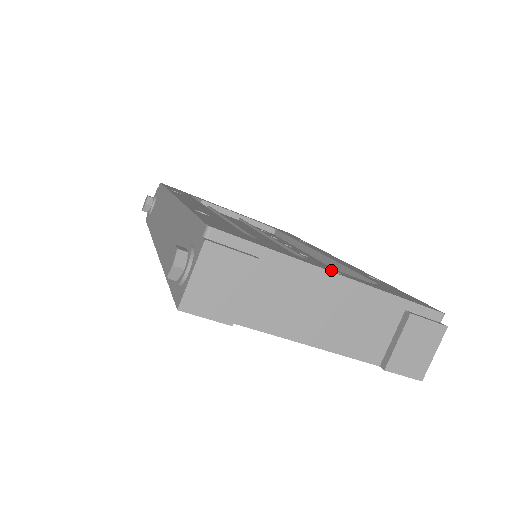
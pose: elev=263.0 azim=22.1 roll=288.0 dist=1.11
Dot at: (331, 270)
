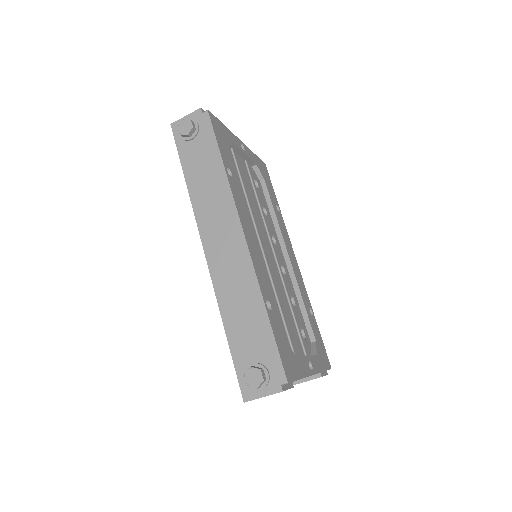
Dot at: (309, 361)
